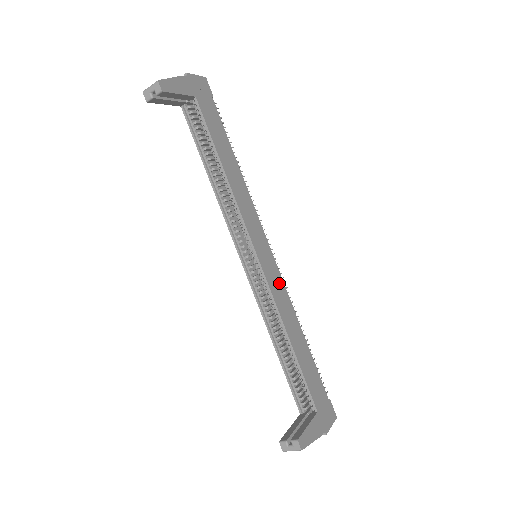
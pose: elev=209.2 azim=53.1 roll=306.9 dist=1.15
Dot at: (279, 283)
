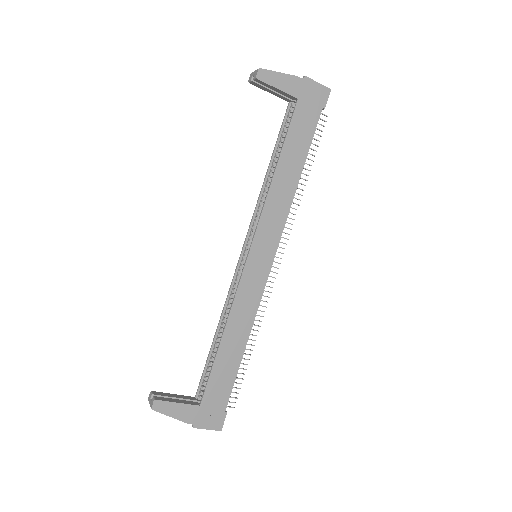
Dot at: (256, 290)
